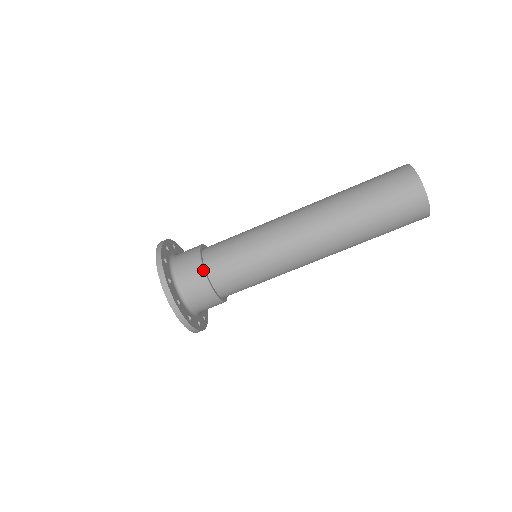
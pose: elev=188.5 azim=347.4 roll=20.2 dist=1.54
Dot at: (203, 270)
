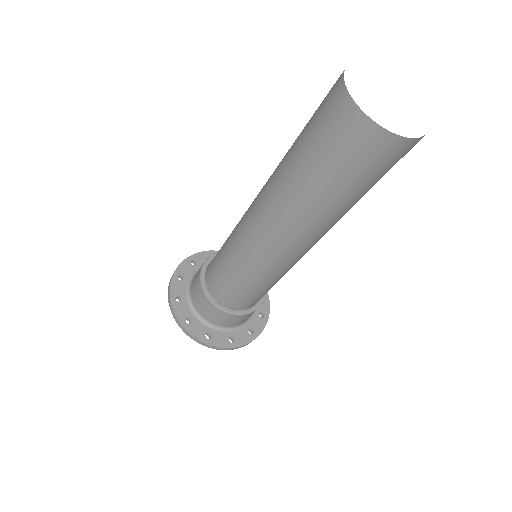
Dot at: (200, 284)
